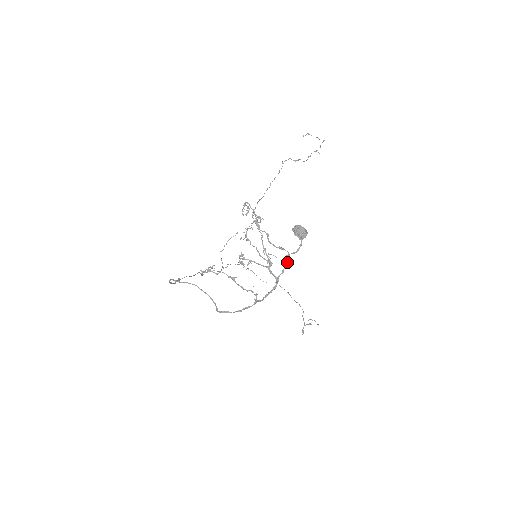
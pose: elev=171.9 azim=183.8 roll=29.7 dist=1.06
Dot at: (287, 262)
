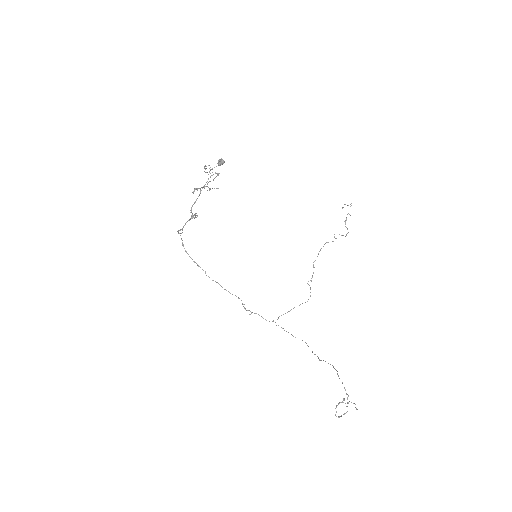
Dot at: (208, 179)
